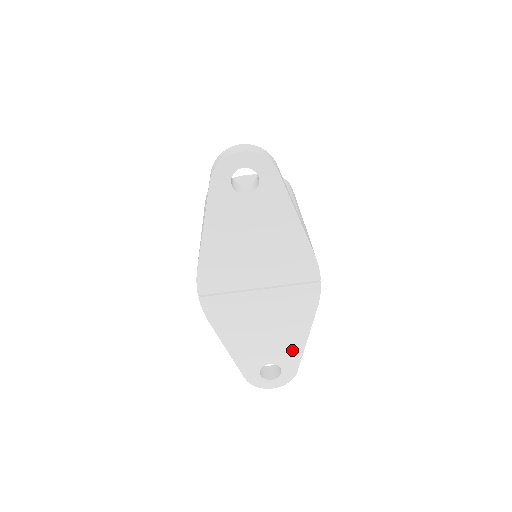
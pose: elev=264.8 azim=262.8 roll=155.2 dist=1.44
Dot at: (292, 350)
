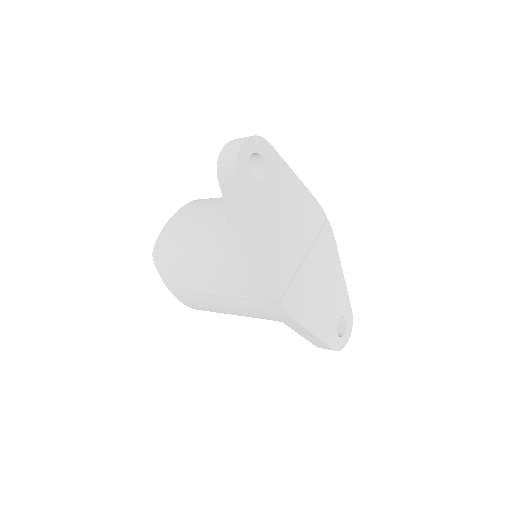
Dot at: (342, 294)
